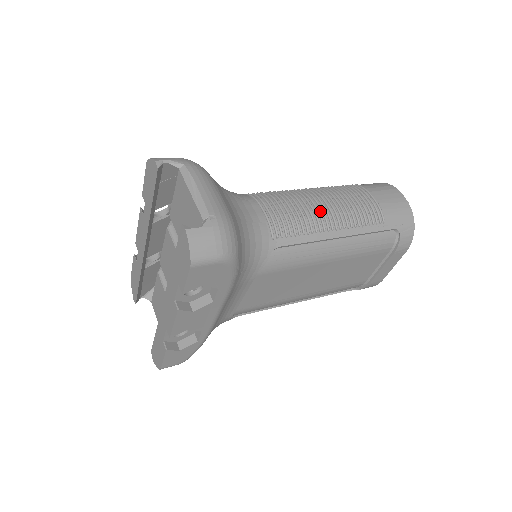
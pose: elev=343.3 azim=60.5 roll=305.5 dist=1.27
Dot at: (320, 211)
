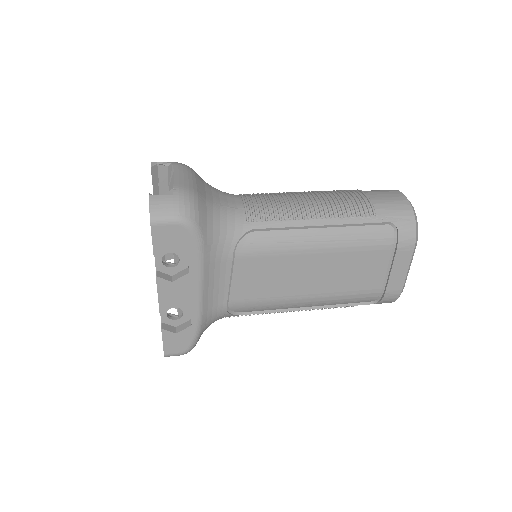
Dot at: (302, 203)
